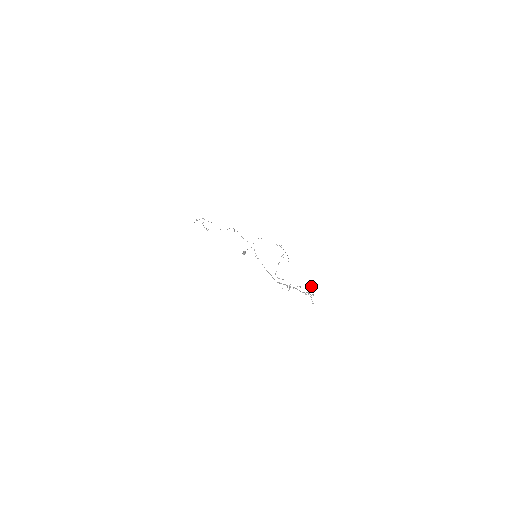
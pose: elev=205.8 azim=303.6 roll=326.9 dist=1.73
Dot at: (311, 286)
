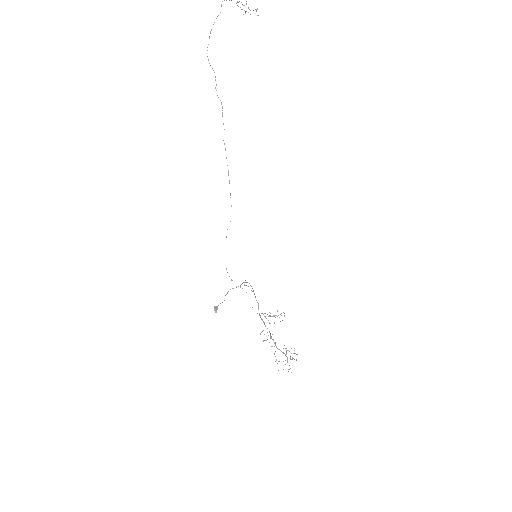
Dot at: (289, 365)
